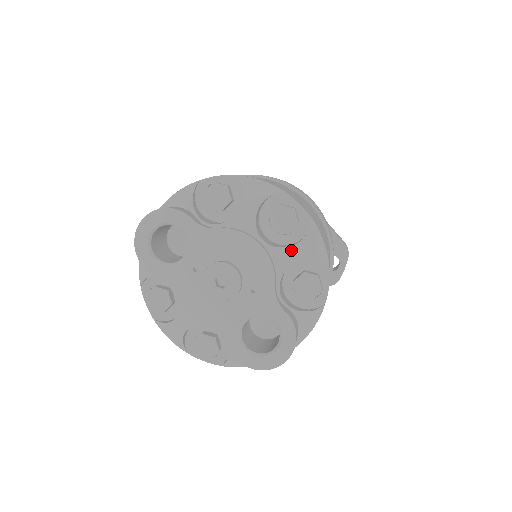
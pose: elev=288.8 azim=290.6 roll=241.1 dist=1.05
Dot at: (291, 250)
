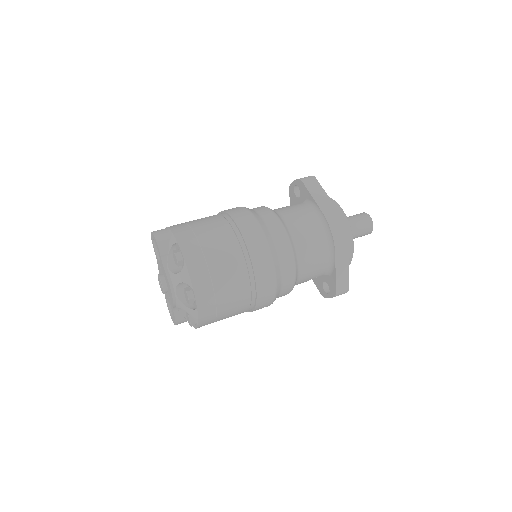
Dot at: (184, 306)
